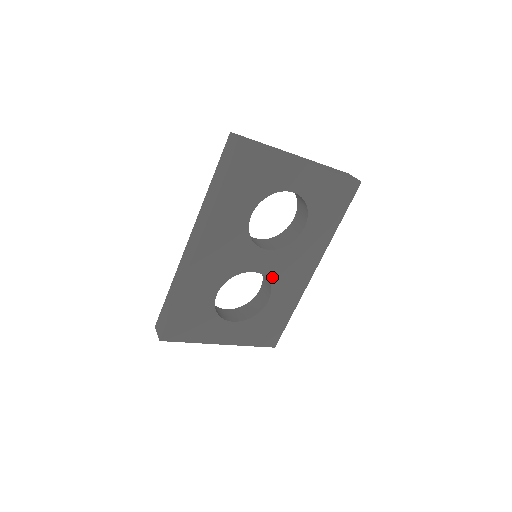
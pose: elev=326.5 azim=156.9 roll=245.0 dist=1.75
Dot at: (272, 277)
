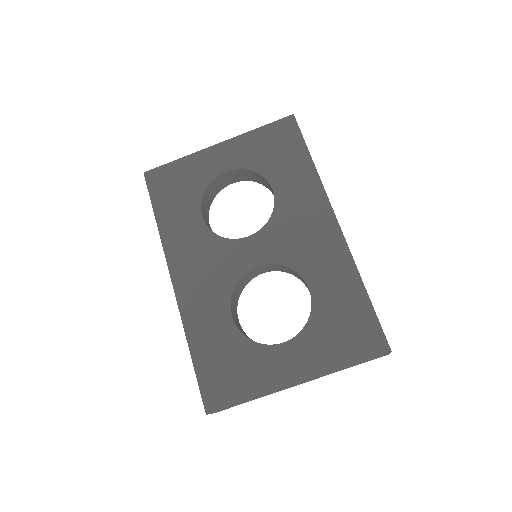
Dot at: (285, 260)
